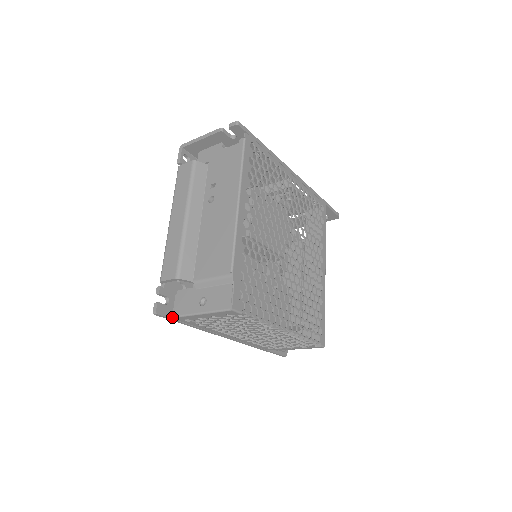
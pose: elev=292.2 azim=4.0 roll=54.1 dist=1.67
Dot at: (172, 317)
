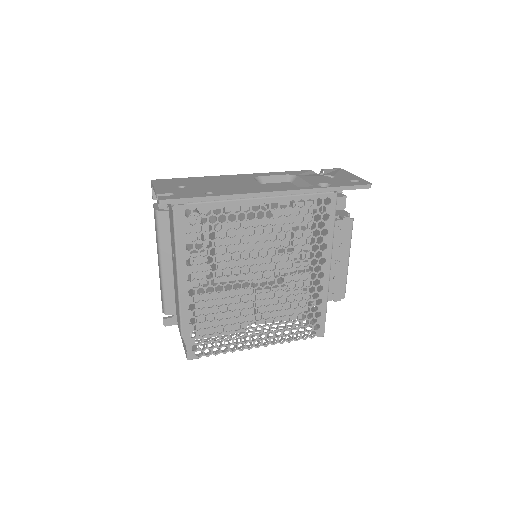
Dot at: occluded
